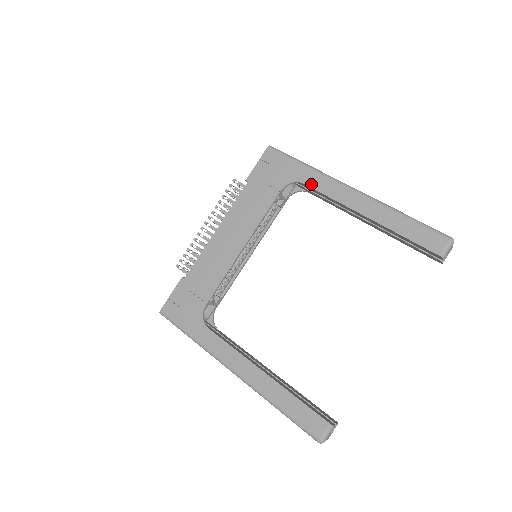
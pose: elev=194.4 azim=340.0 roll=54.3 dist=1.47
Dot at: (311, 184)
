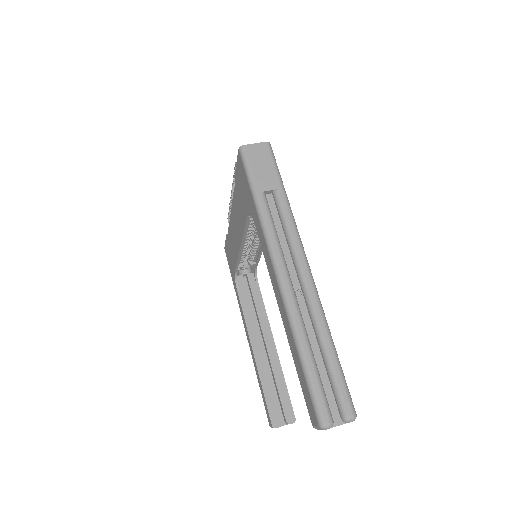
Dot at: (258, 233)
